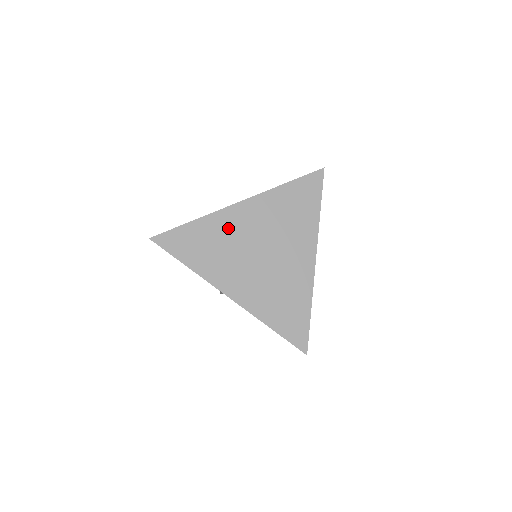
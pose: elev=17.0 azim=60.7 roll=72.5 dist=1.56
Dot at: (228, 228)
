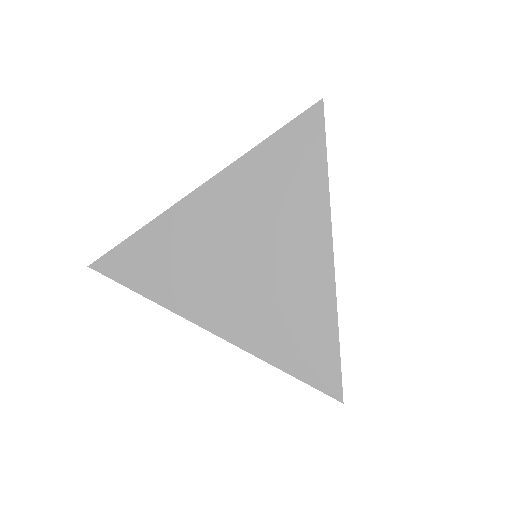
Dot at: (190, 229)
